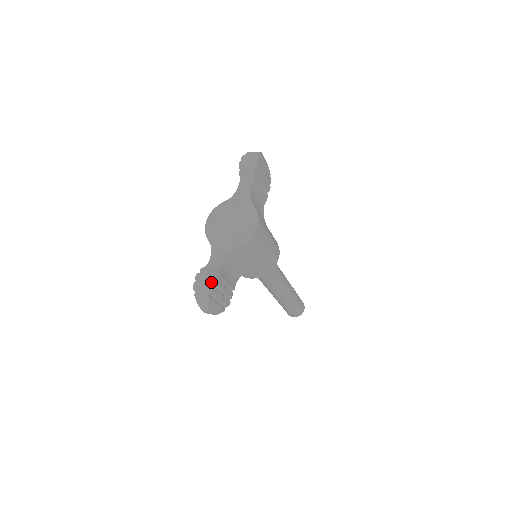
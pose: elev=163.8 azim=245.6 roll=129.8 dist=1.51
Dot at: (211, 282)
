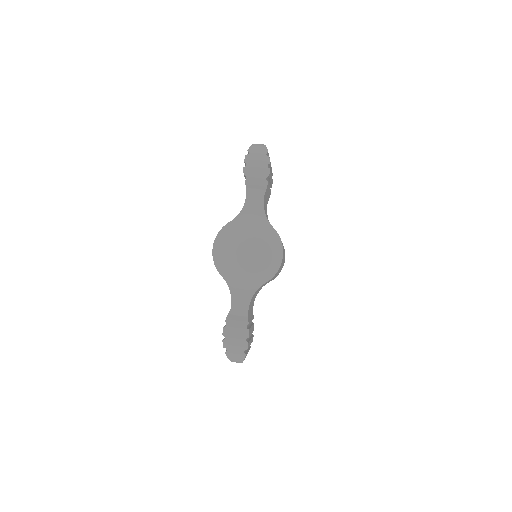
Dot at: (245, 338)
